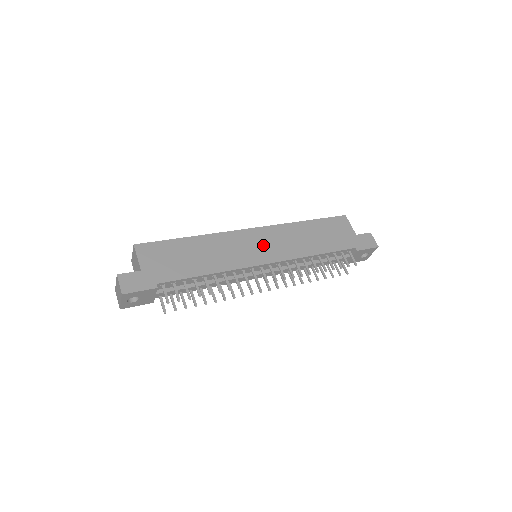
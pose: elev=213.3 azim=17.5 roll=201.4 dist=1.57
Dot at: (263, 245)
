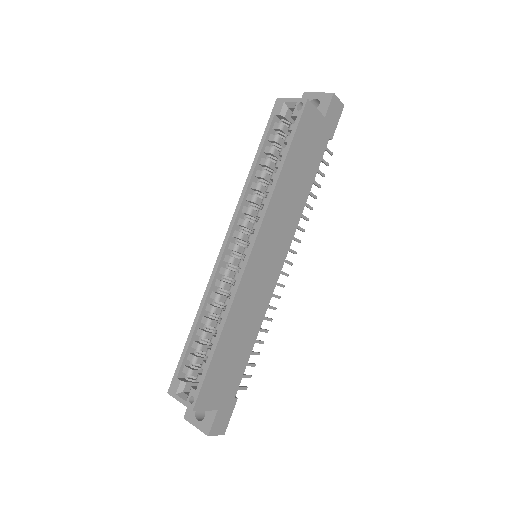
Dot at: (270, 254)
